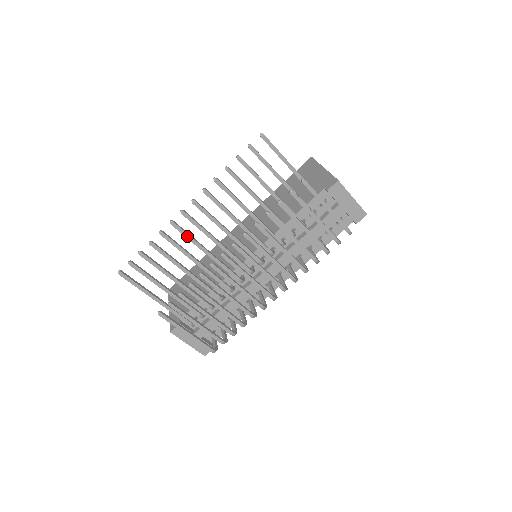
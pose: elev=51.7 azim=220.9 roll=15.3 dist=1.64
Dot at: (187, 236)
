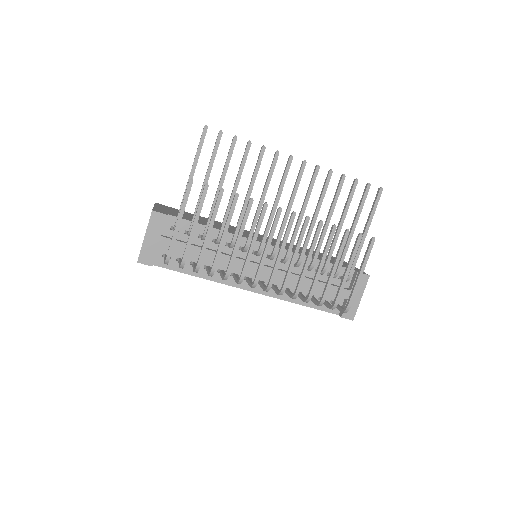
Dot at: (271, 172)
